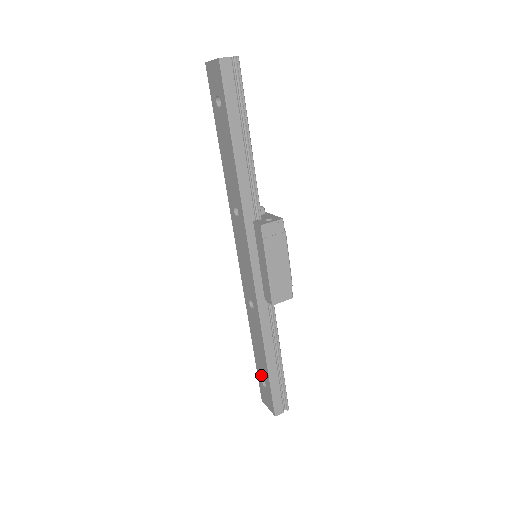
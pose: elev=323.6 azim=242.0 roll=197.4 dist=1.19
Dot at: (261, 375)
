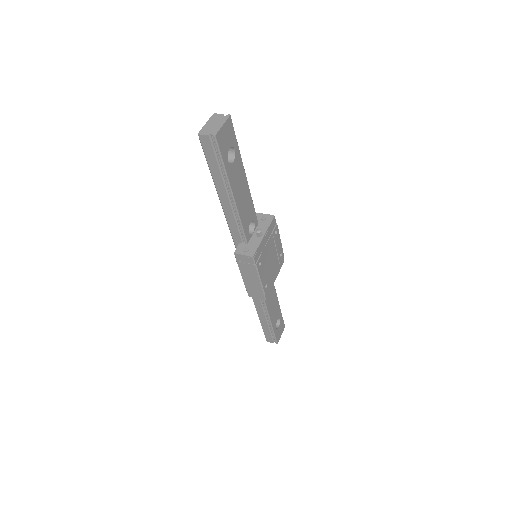
Dot at: occluded
